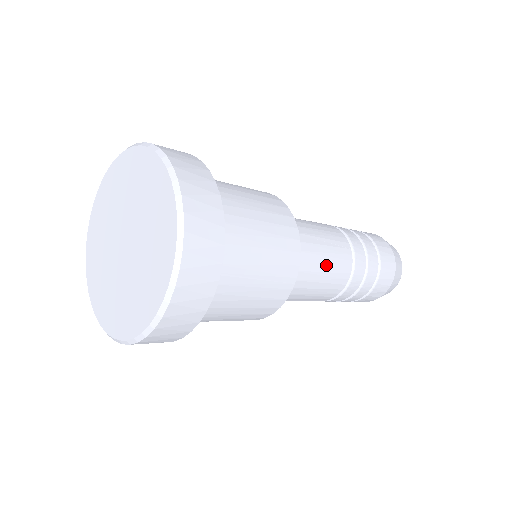
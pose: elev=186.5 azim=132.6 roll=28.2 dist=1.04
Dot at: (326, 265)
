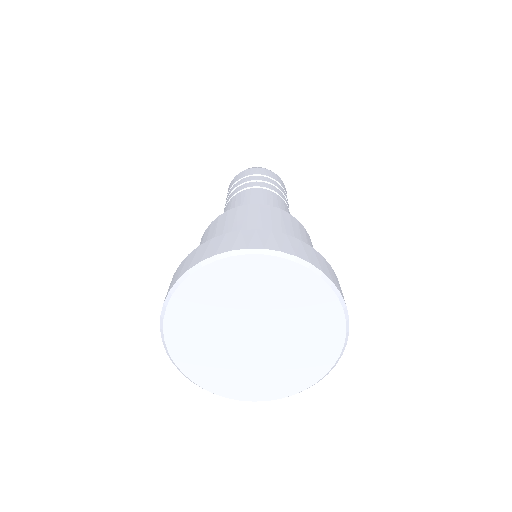
Dot at: occluded
